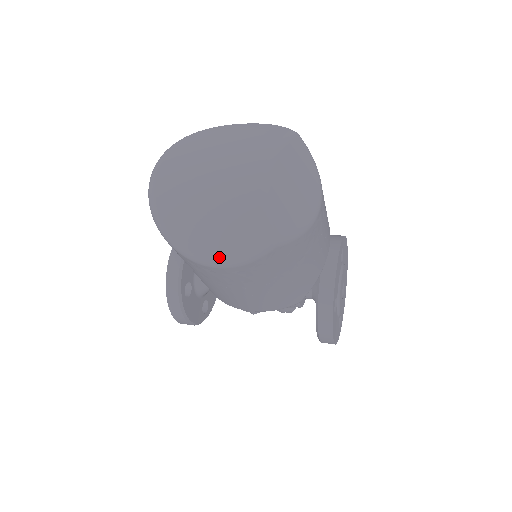
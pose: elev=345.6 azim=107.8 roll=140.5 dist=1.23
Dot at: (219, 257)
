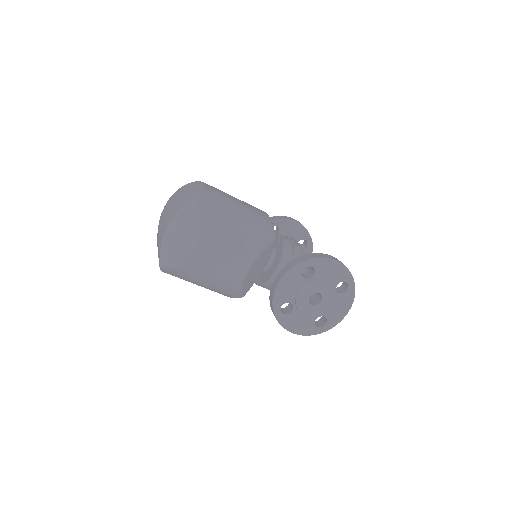
Dot at: occluded
